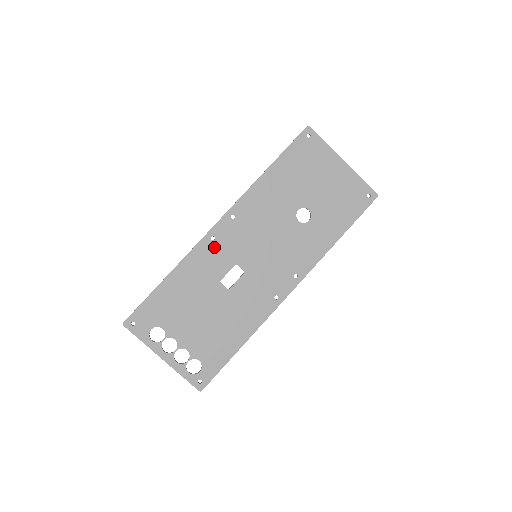
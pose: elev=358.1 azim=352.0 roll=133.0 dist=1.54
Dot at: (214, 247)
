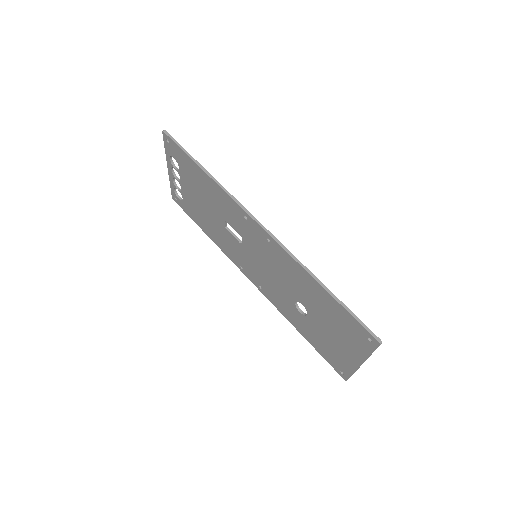
Dot at: (241, 218)
